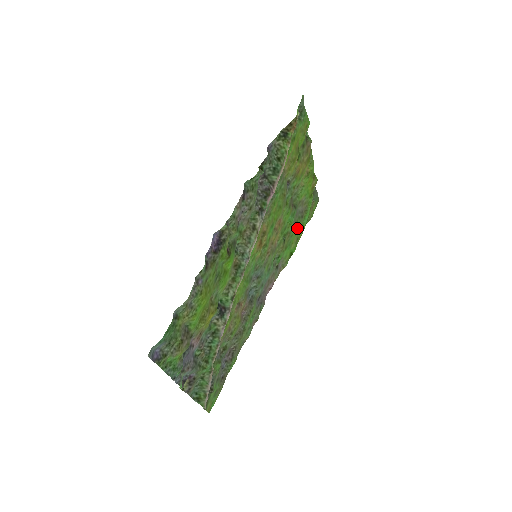
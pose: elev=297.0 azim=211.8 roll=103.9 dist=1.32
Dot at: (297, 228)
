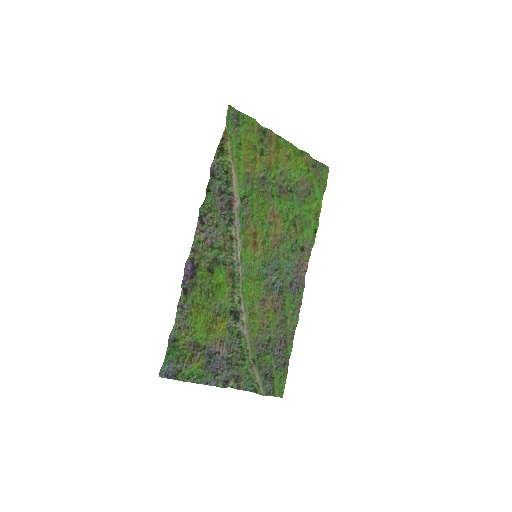
Dot at: (307, 206)
